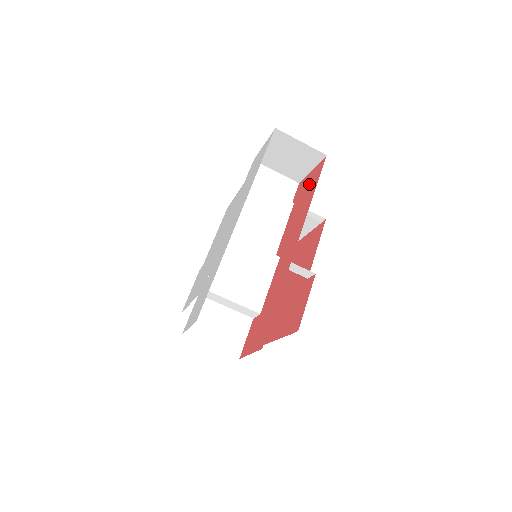
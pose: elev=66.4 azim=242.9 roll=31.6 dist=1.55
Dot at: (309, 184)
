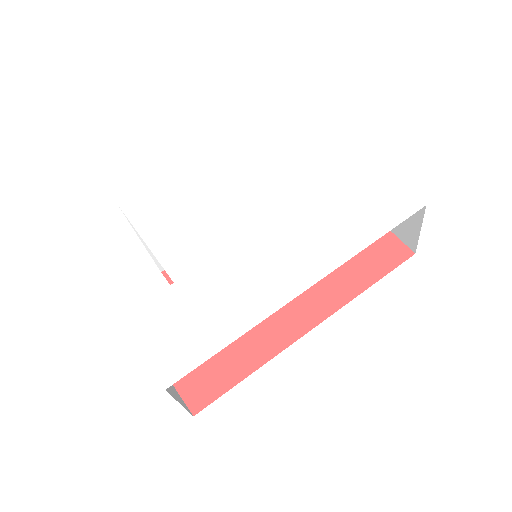
Dot at: (371, 248)
